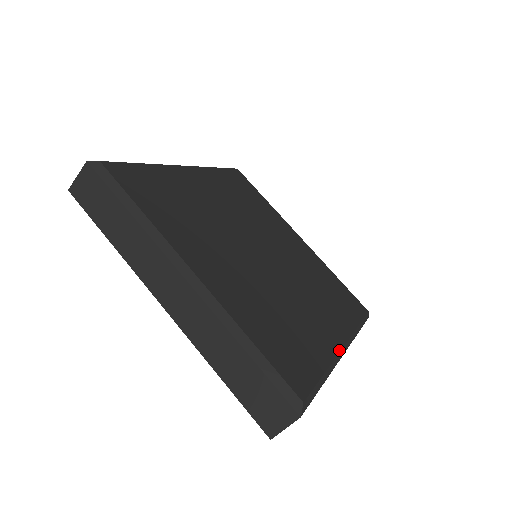
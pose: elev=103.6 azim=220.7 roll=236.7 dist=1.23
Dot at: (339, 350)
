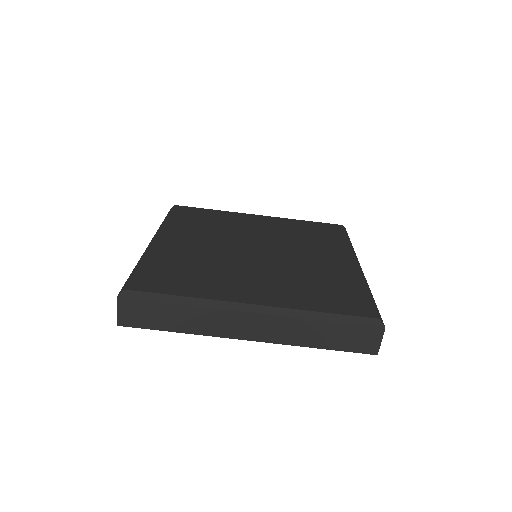
Dot at: (359, 268)
